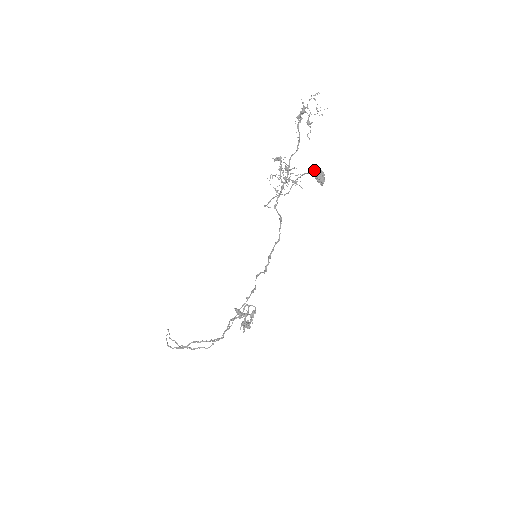
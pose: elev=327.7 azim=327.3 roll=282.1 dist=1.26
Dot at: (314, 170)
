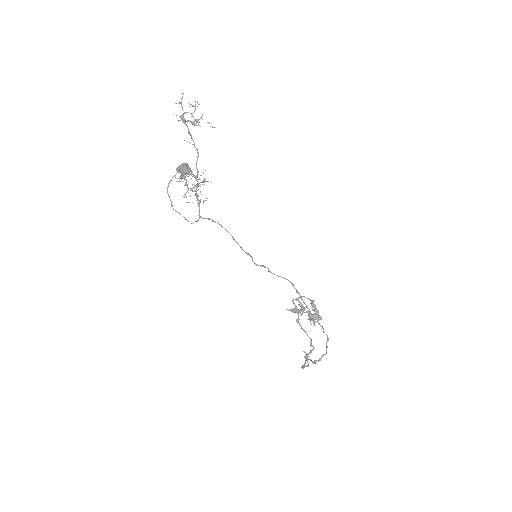
Dot at: (176, 170)
